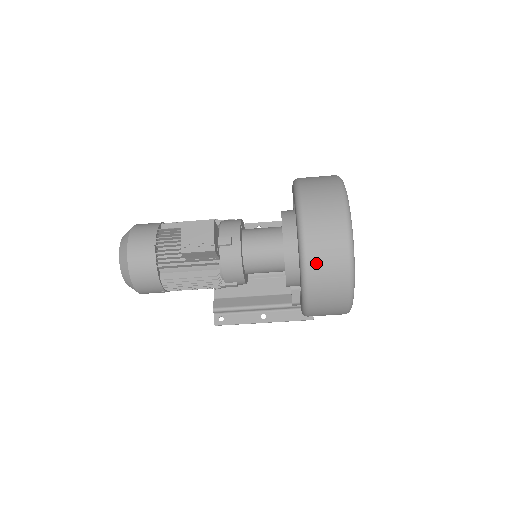
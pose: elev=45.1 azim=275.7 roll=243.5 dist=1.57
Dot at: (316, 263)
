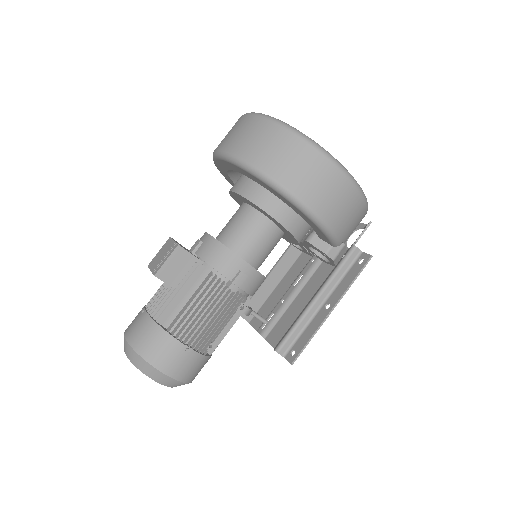
Dot at: (250, 151)
